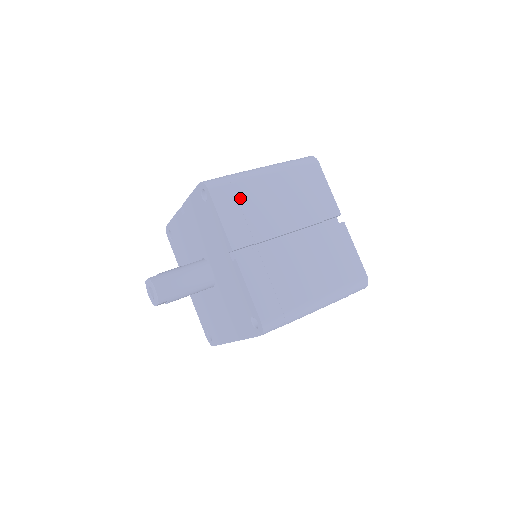
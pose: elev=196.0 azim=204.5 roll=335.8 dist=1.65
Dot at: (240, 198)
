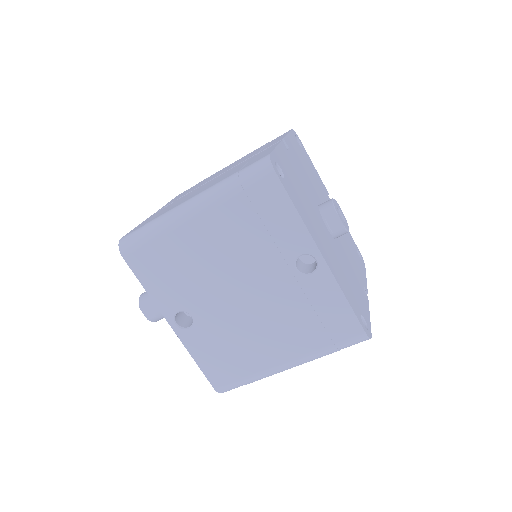
Dot at: occluded
